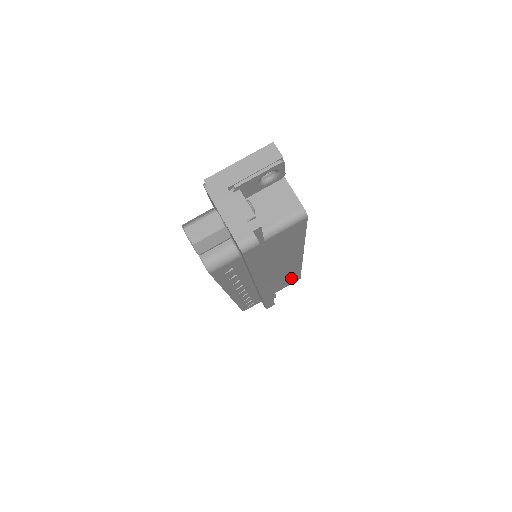
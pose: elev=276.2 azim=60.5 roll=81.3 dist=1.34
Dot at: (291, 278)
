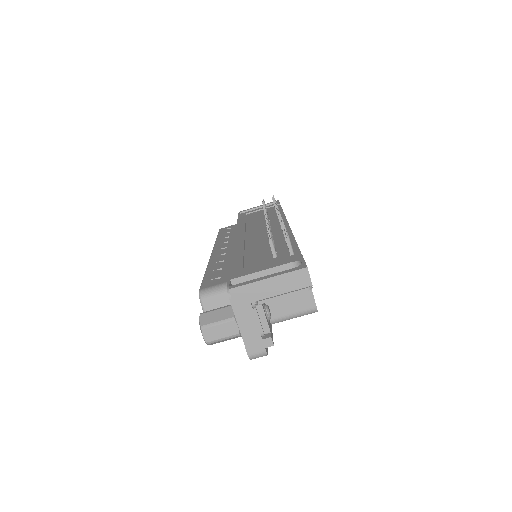
Dot at: occluded
